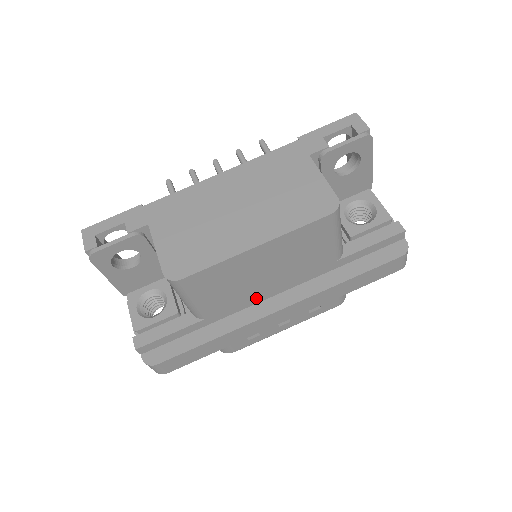
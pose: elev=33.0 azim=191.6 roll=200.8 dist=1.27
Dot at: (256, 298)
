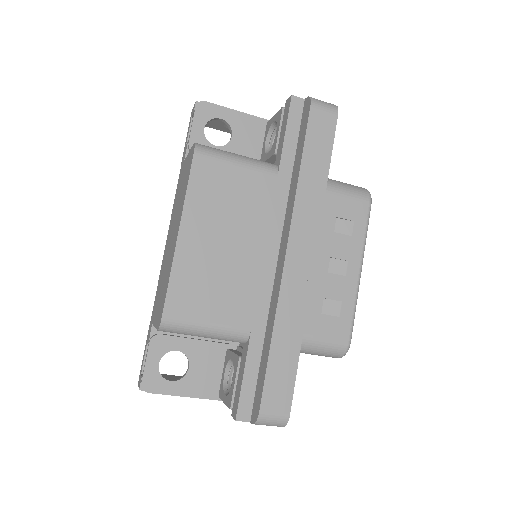
Dot at: (265, 272)
